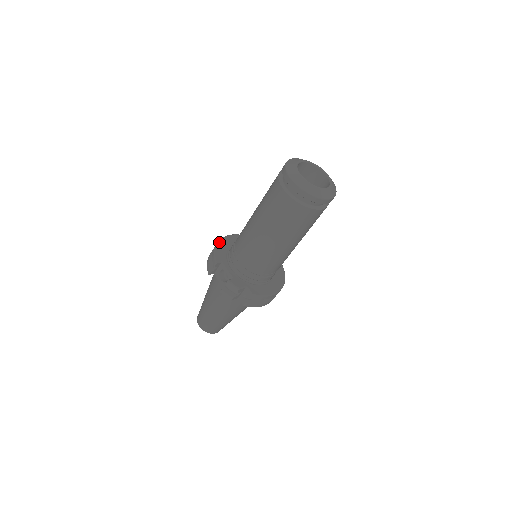
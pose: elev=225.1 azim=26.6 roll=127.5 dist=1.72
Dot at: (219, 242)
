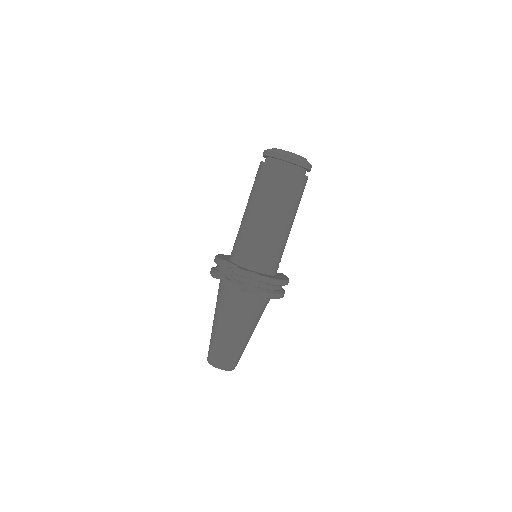
Dot at: (219, 254)
